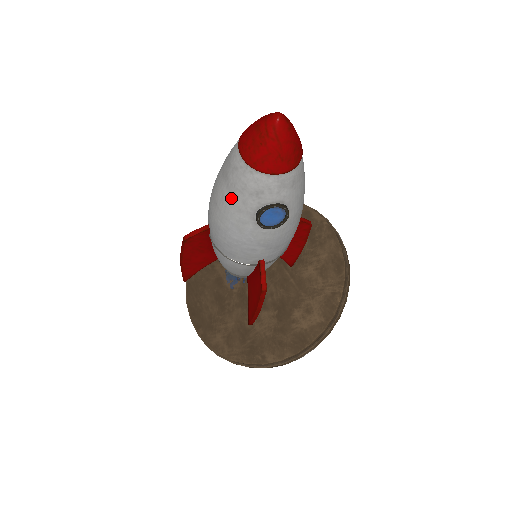
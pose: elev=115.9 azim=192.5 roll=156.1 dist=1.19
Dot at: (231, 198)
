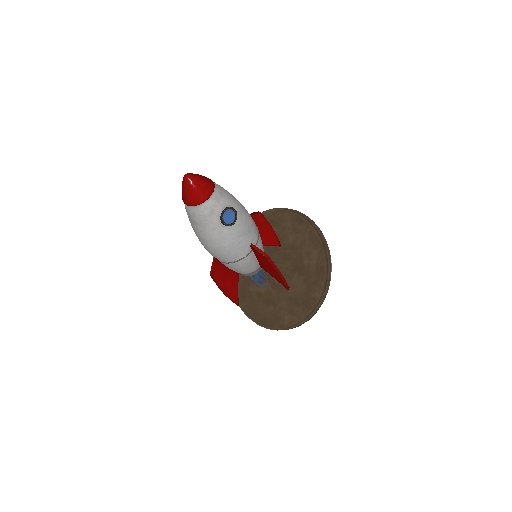
Dot at: (205, 228)
